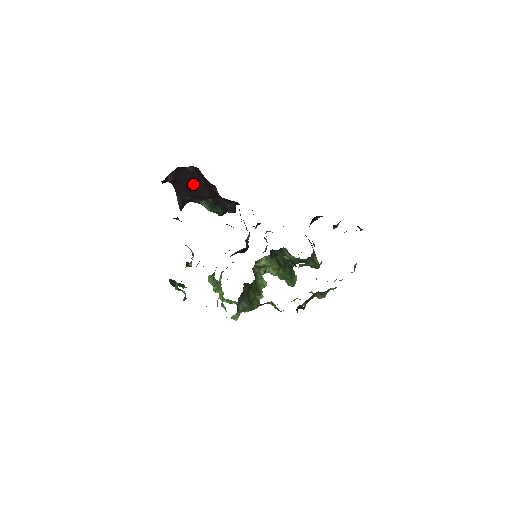
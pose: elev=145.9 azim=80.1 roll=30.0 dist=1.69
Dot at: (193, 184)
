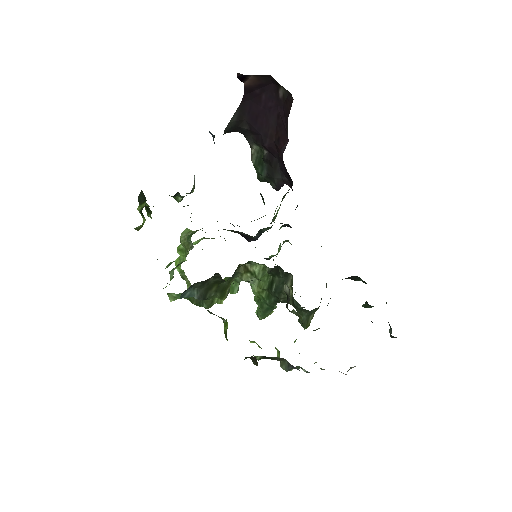
Dot at: (266, 116)
